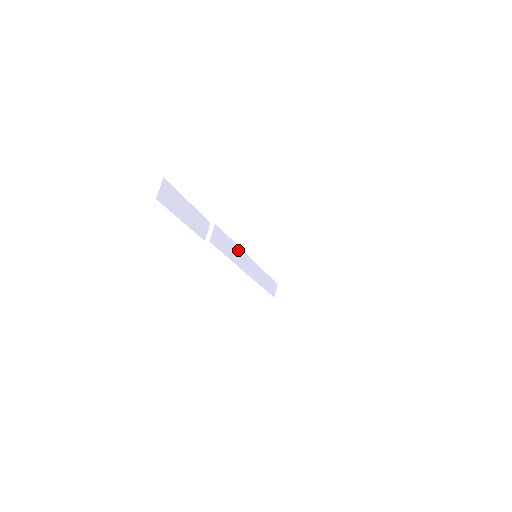
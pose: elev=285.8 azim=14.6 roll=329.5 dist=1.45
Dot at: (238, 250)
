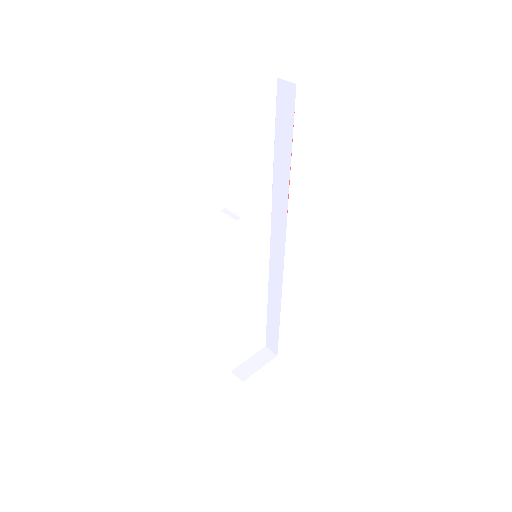
Dot at: occluded
